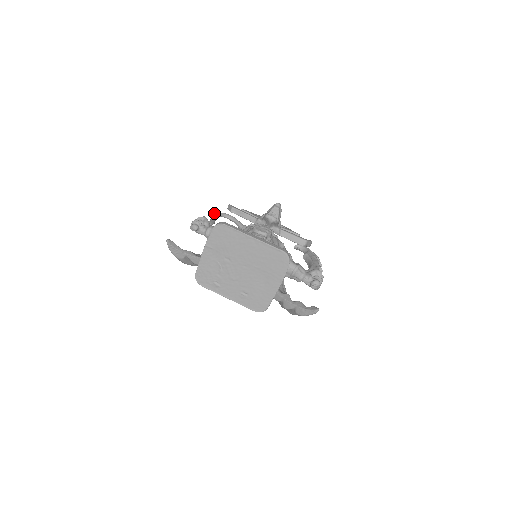
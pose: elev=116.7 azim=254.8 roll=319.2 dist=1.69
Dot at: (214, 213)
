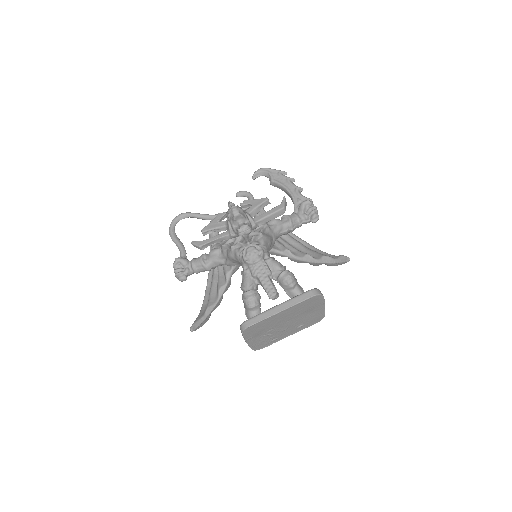
Dot at: (169, 233)
